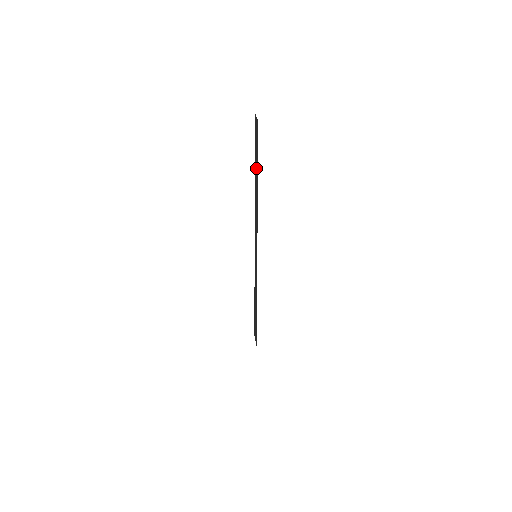
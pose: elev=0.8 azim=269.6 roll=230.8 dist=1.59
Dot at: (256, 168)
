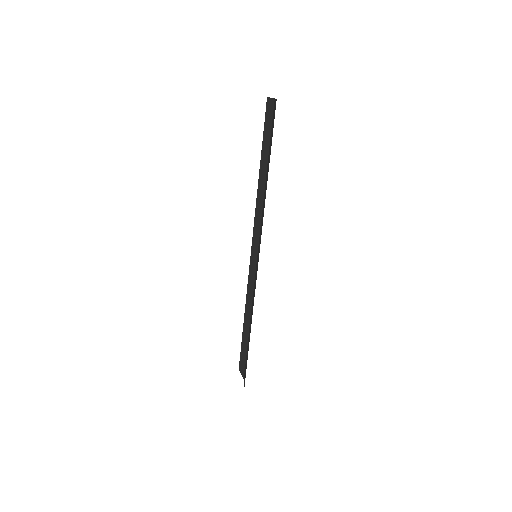
Dot at: (265, 153)
